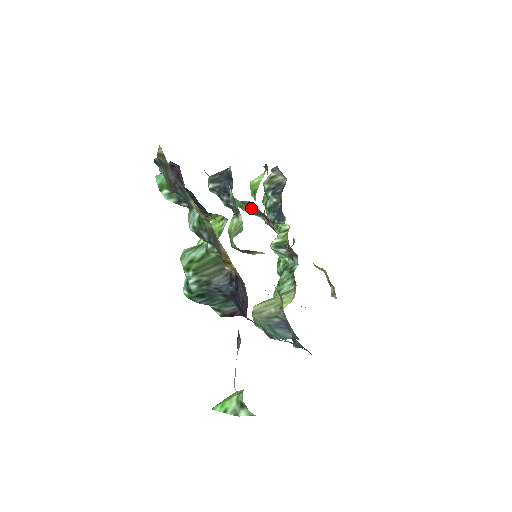
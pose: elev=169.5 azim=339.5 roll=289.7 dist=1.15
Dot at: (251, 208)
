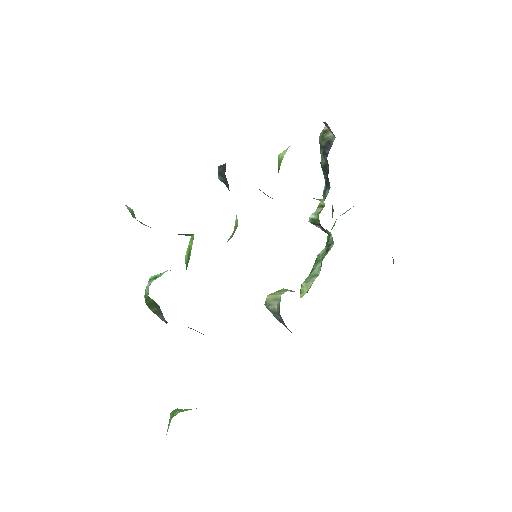
Dot at: occluded
